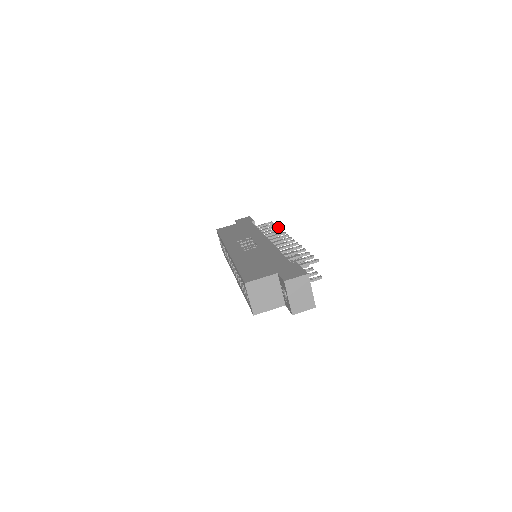
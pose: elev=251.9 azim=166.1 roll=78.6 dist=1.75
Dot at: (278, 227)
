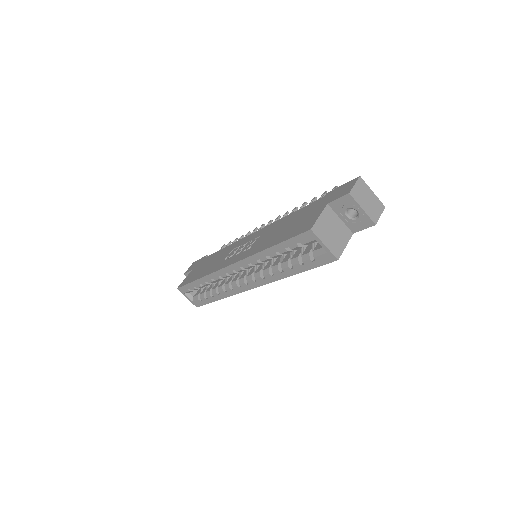
Dot at: occluded
